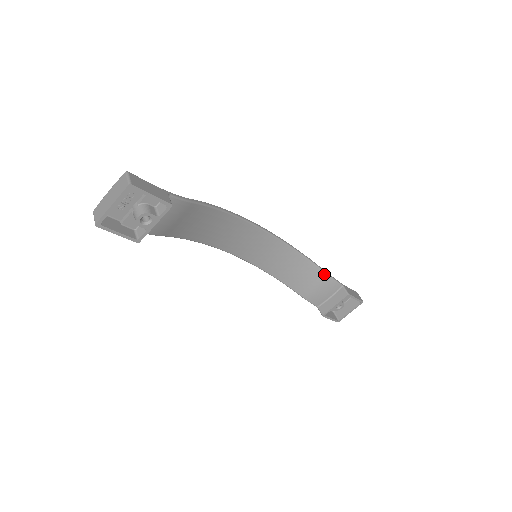
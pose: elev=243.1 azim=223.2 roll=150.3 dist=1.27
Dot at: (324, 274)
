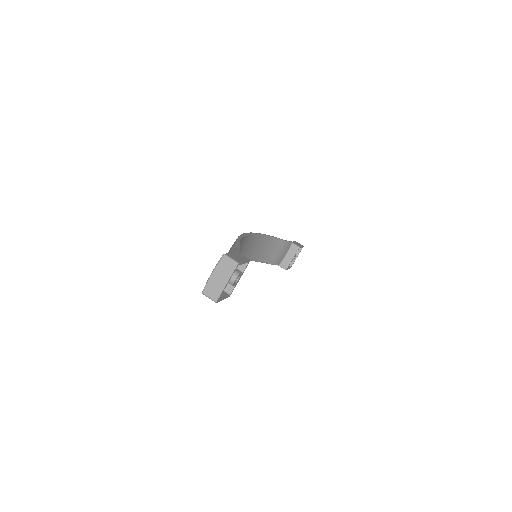
Dot at: (282, 242)
